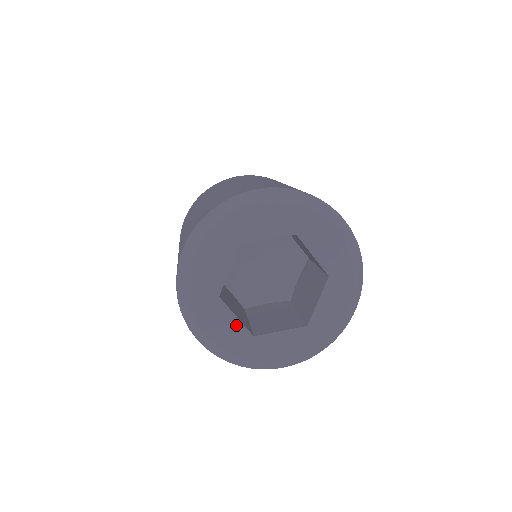
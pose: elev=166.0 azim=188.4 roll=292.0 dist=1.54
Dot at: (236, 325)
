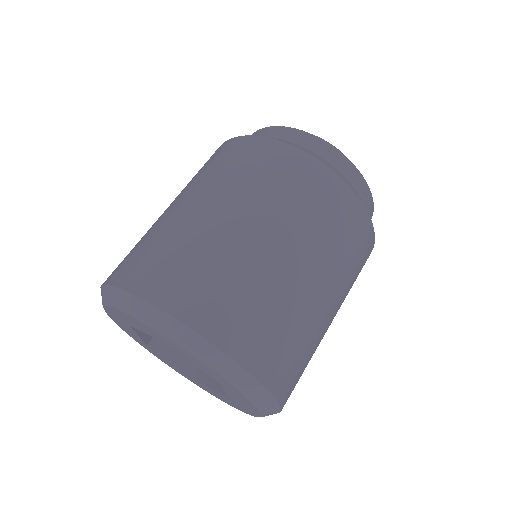
Dot at: (136, 335)
